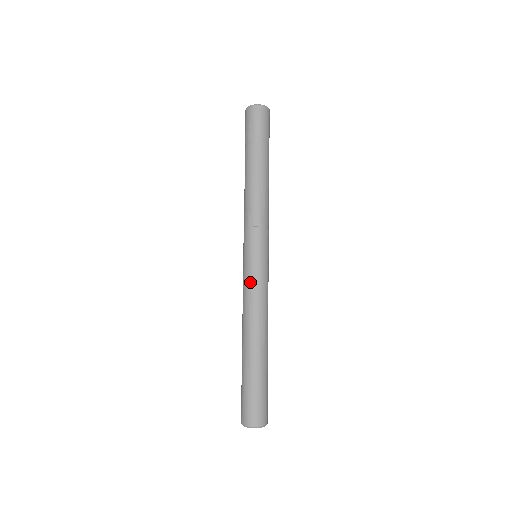
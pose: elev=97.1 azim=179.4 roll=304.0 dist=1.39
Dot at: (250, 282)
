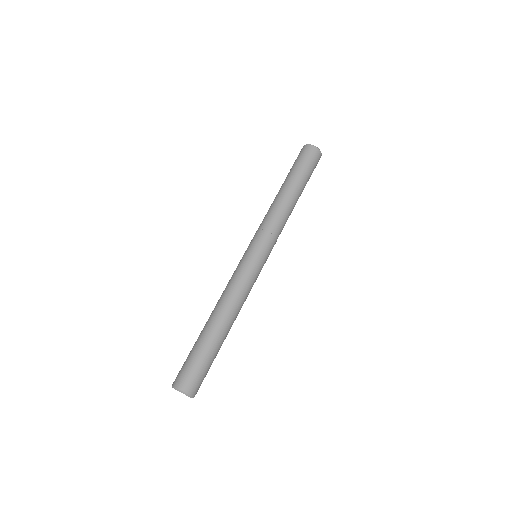
Dot at: (235, 270)
